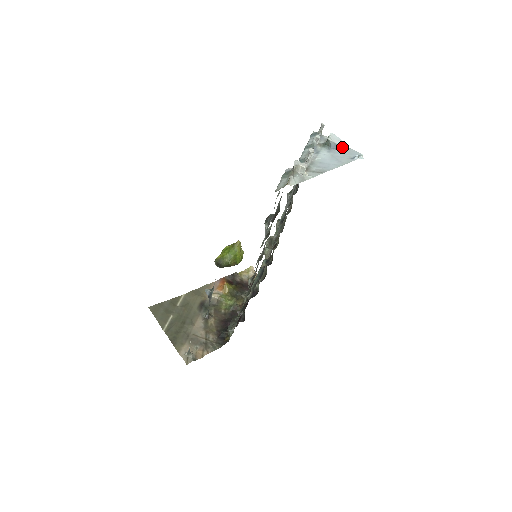
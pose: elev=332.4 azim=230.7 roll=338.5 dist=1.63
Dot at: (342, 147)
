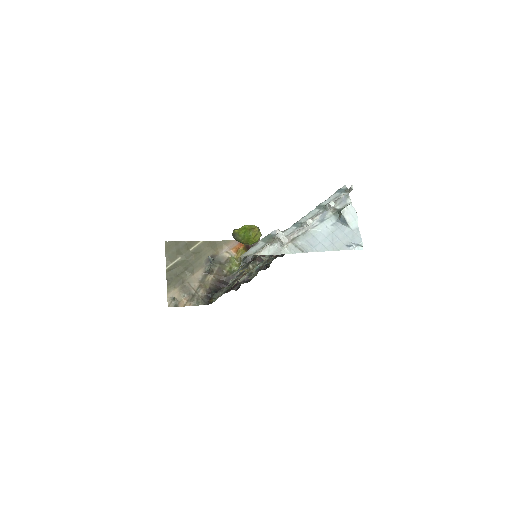
Dot at: (351, 225)
